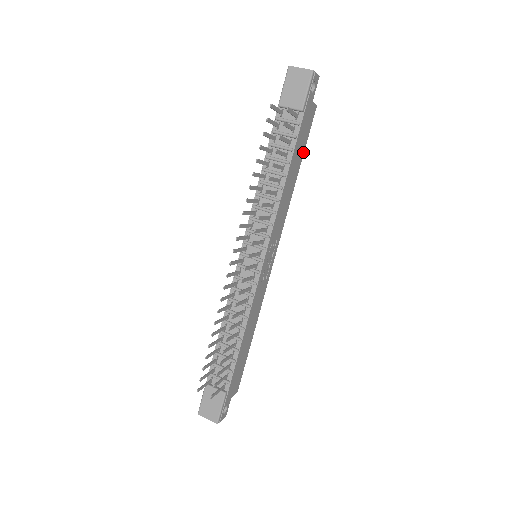
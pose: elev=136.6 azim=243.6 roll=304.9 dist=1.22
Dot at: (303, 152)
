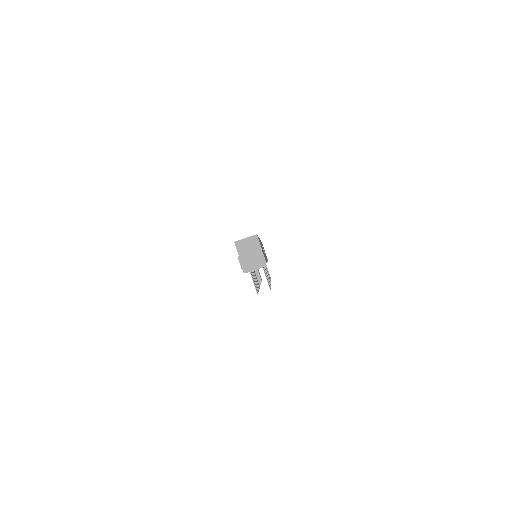
Dot at: occluded
